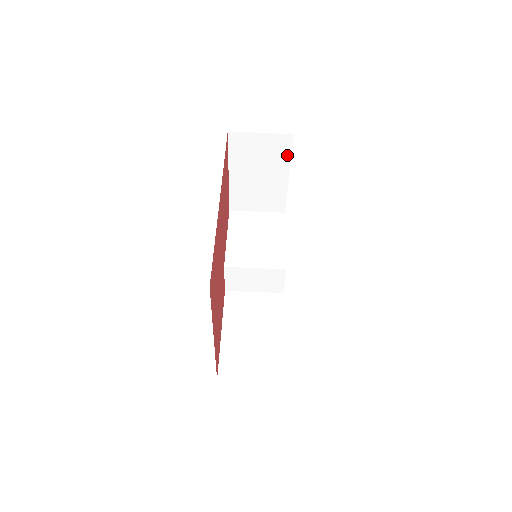
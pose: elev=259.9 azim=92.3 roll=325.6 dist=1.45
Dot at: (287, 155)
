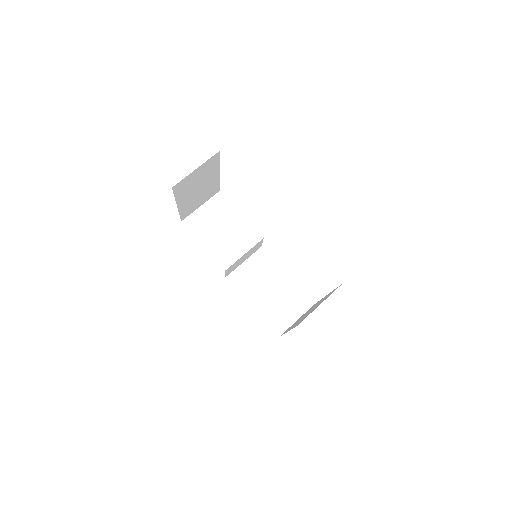
Dot at: (216, 164)
